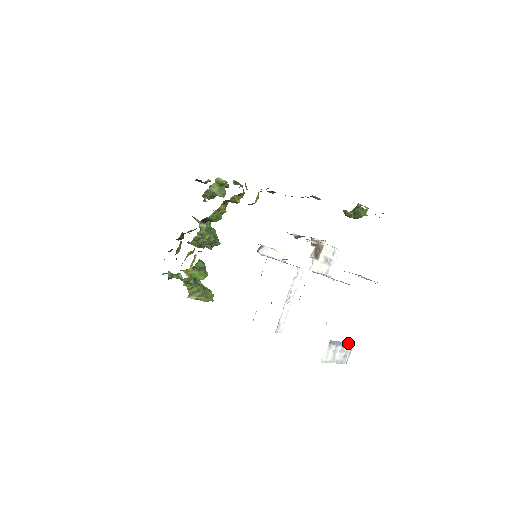
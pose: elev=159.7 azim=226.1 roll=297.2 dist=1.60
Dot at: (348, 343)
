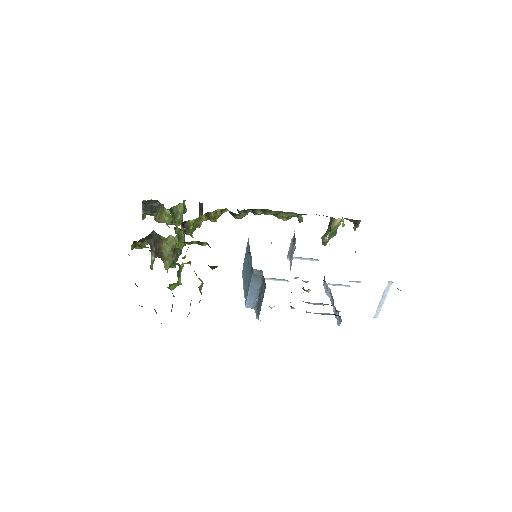
Dot at: occluded
